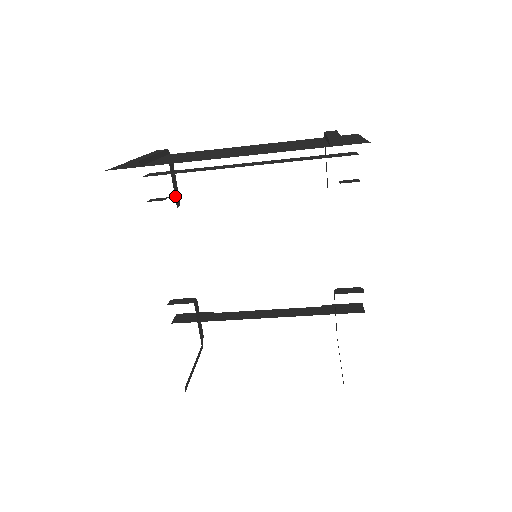
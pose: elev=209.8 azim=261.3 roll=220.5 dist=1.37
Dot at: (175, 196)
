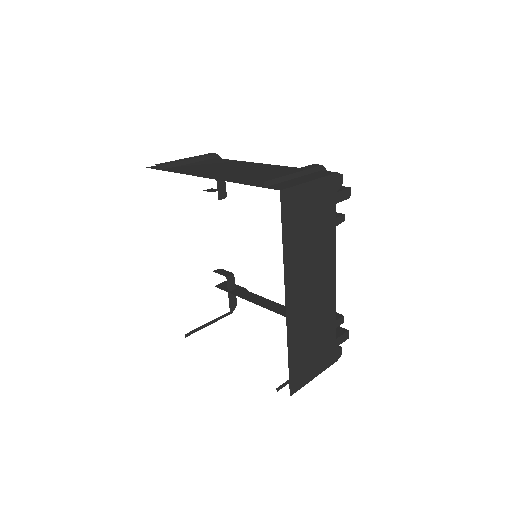
Dot at: (218, 191)
